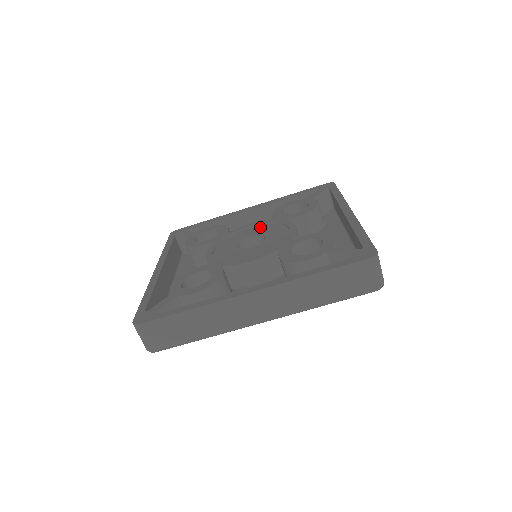
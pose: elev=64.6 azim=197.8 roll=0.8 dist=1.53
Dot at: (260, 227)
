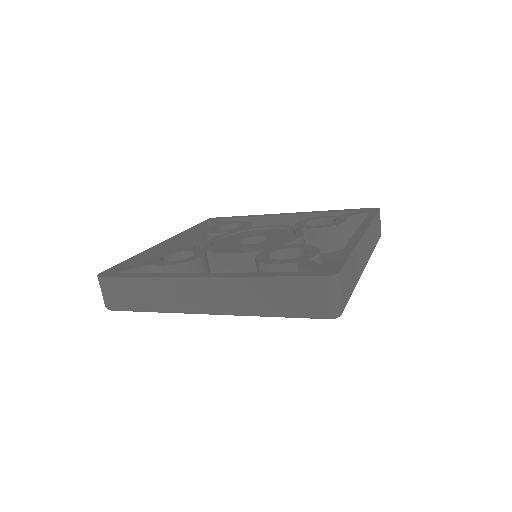
Dot at: (275, 230)
